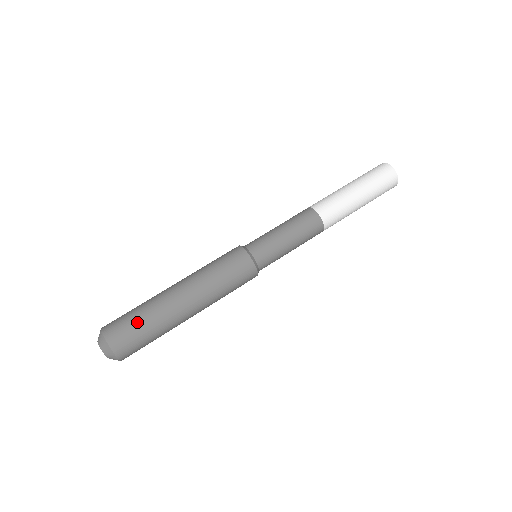
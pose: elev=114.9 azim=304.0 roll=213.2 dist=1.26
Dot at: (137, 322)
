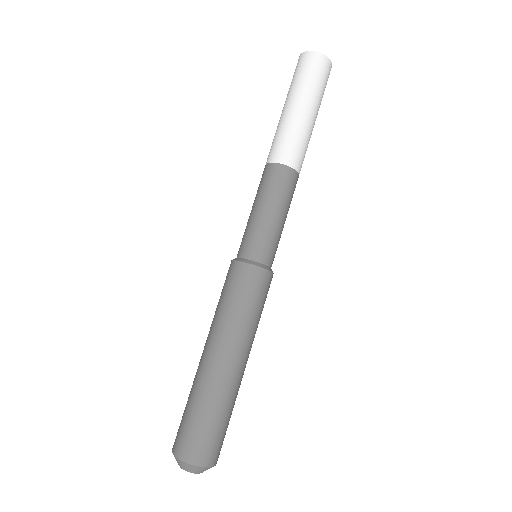
Dot at: (222, 425)
